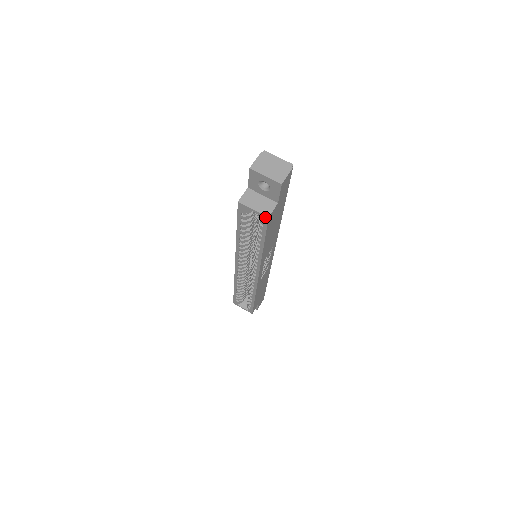
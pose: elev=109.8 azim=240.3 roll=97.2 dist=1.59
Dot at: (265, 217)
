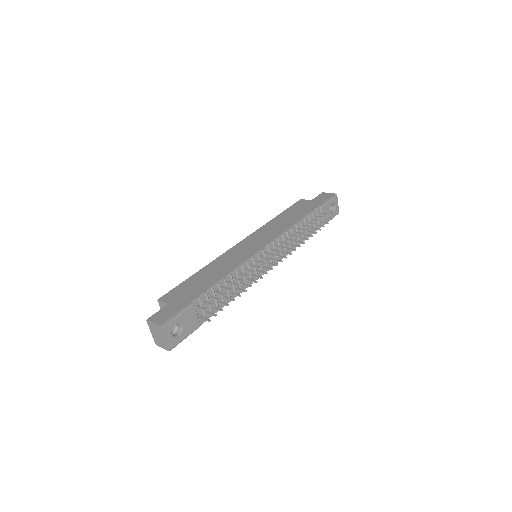
Dot at: occluded
